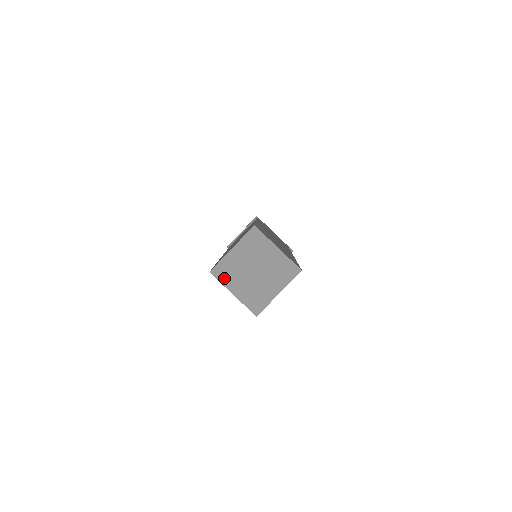
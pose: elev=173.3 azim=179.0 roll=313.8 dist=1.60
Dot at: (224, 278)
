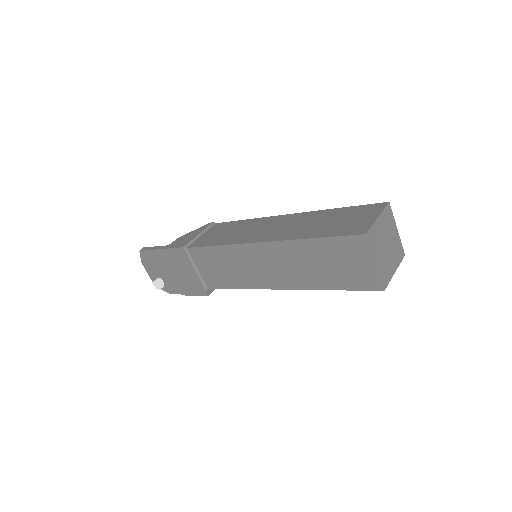
Dot at: (372, 244)
